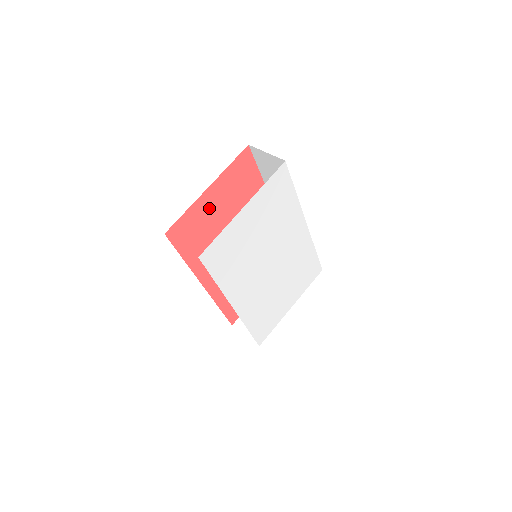
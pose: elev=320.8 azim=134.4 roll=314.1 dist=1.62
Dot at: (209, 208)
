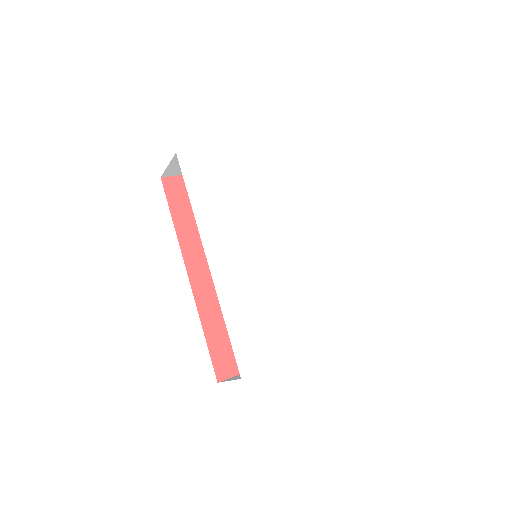
Dot at: occluded
